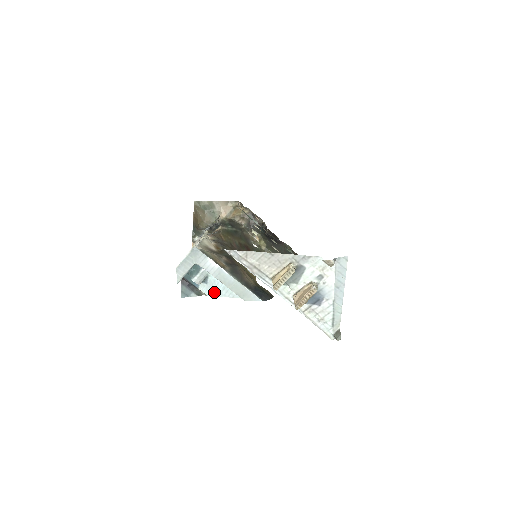
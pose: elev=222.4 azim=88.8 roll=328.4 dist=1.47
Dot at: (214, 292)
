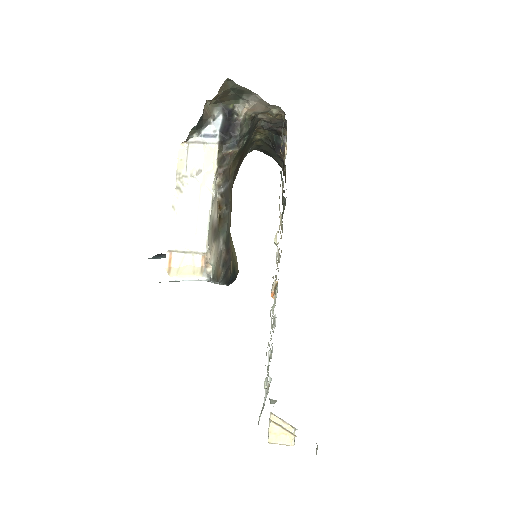
Dot at: occluded
